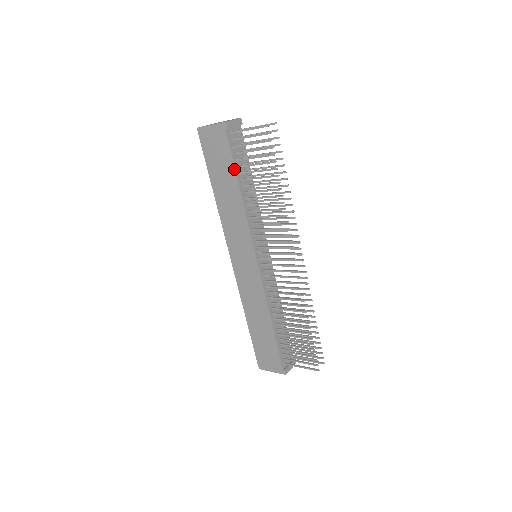
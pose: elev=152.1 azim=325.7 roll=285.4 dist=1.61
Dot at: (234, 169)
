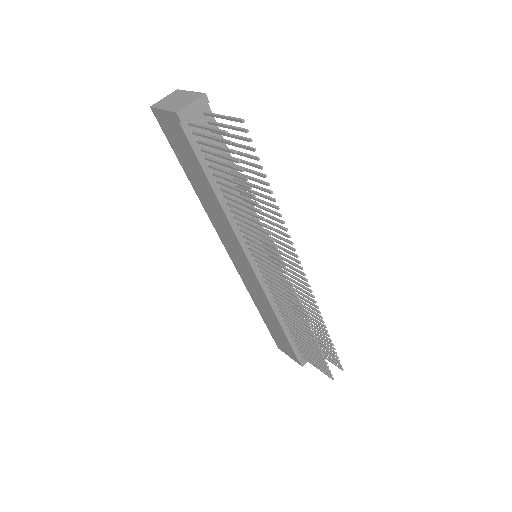
Dot at: (203, 171)
